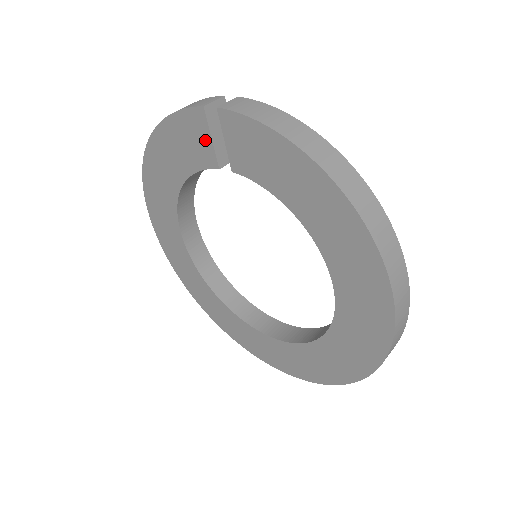
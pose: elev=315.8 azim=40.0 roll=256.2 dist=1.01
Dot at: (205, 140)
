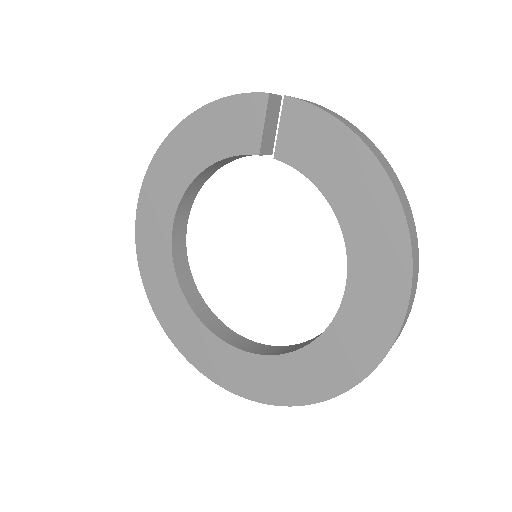
Dot at: (255, 125)
